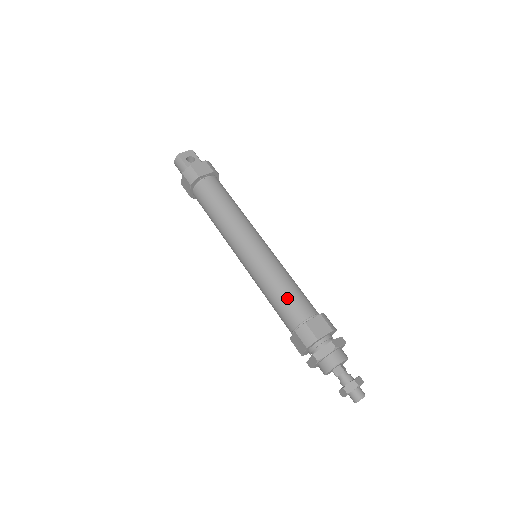
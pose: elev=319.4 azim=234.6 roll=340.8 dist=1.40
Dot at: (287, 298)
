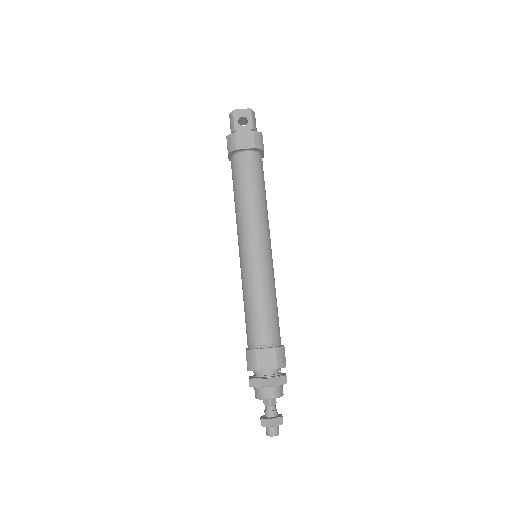
Dot at: (254, 317)
